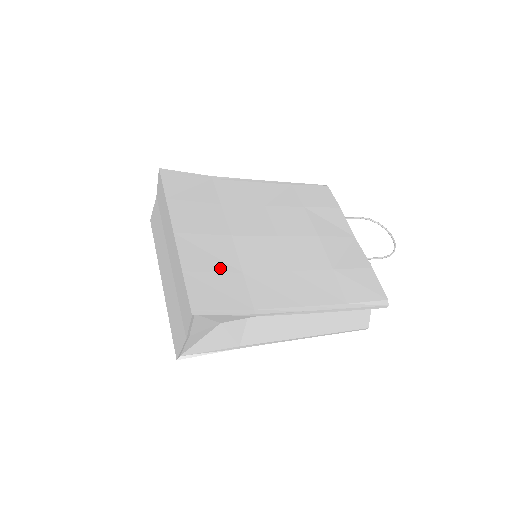
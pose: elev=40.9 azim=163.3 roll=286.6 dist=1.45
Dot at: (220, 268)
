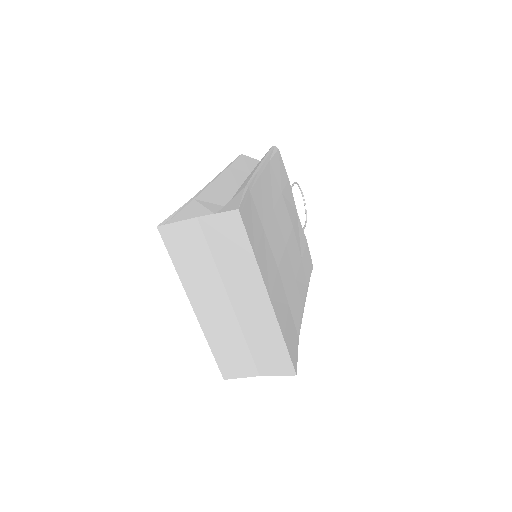
Dot at: (286, 313)
